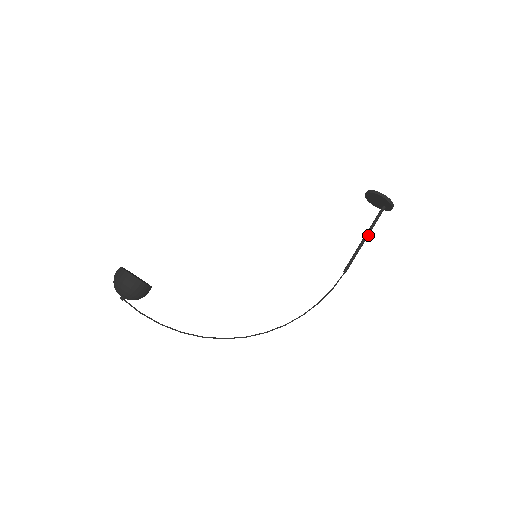
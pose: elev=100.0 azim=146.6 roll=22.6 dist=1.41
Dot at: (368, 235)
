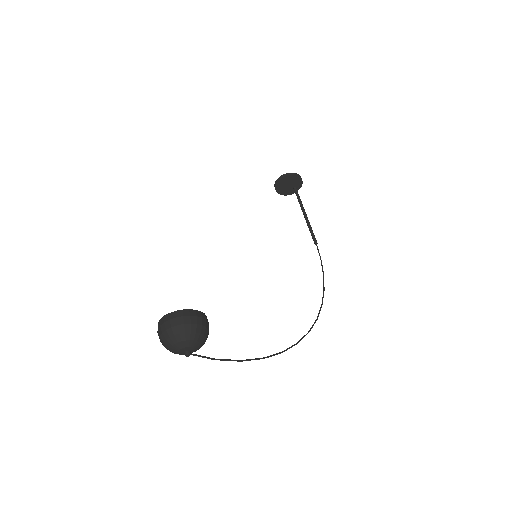
Dot at: (304, 210)
